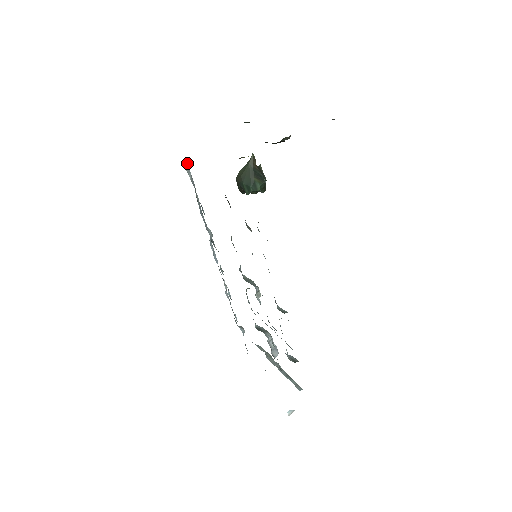
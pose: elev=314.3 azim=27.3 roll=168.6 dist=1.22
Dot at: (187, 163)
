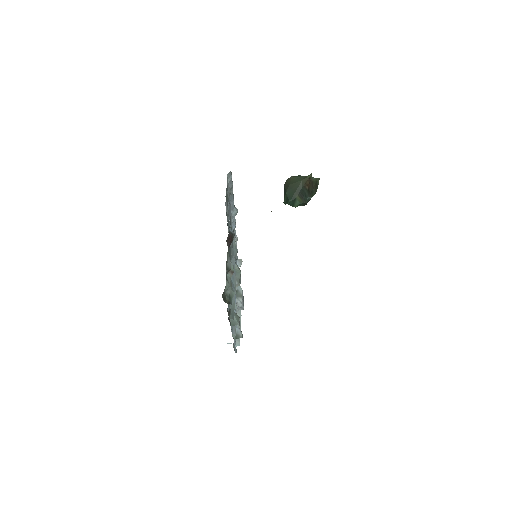
Dot at: occluded
